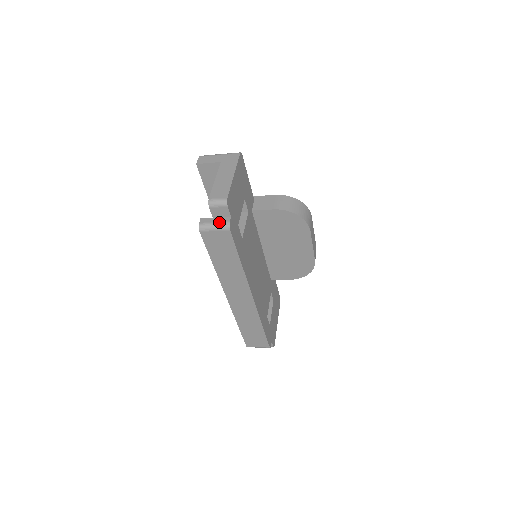
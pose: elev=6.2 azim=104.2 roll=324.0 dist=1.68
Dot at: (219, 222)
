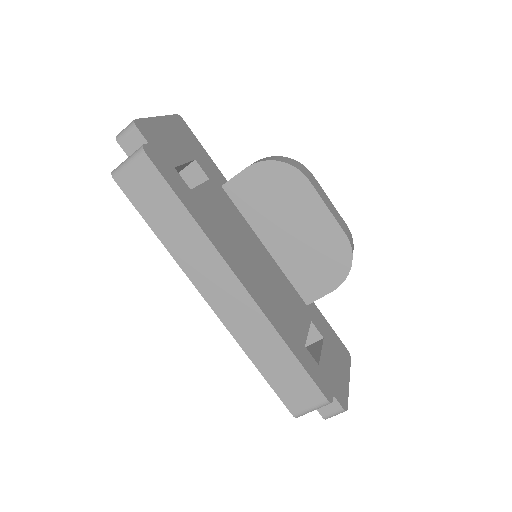
Dot at: occluded
